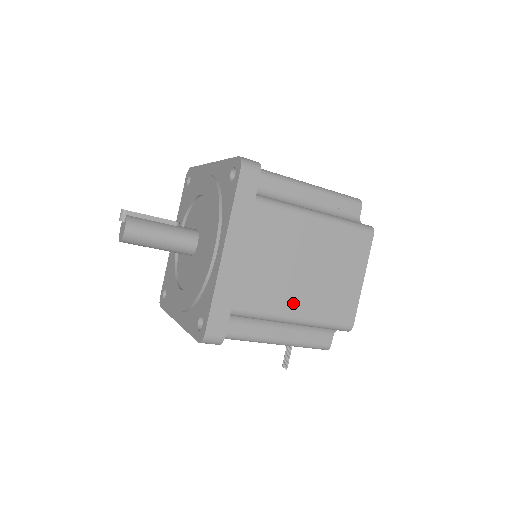
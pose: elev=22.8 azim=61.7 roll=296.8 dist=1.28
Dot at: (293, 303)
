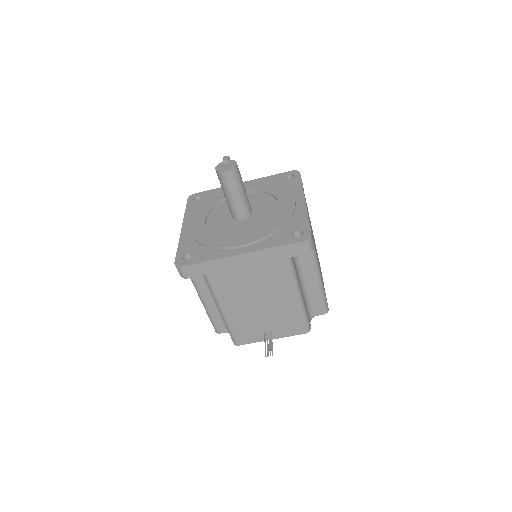
Dot at: occluded
